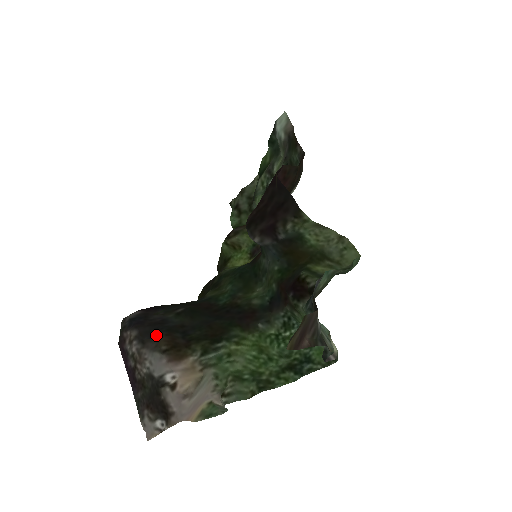
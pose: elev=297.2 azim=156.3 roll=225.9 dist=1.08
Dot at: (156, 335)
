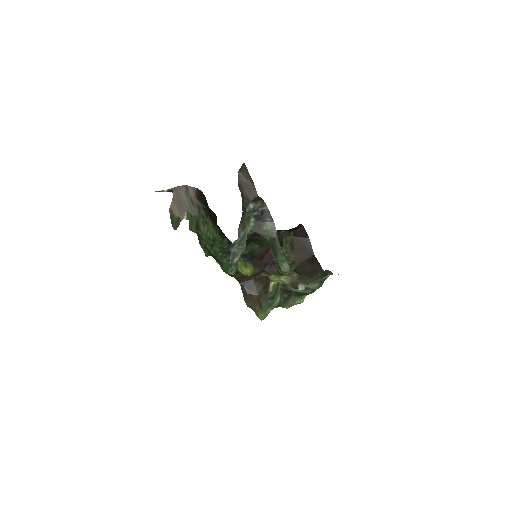
Dot at: occluded
